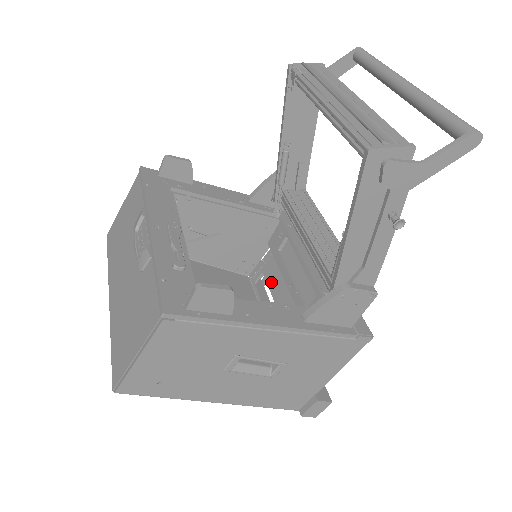
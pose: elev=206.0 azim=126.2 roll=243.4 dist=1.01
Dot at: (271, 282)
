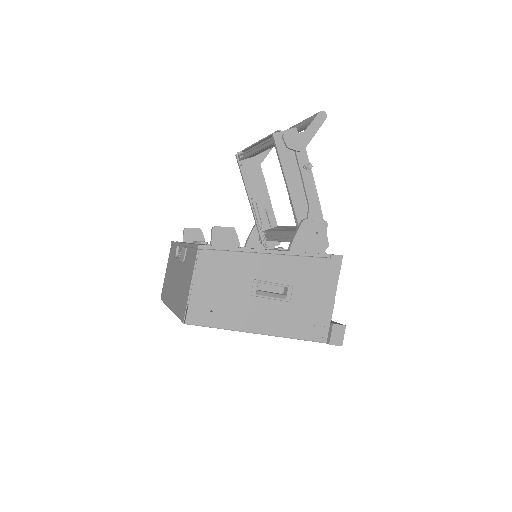
Dot at: occluded
